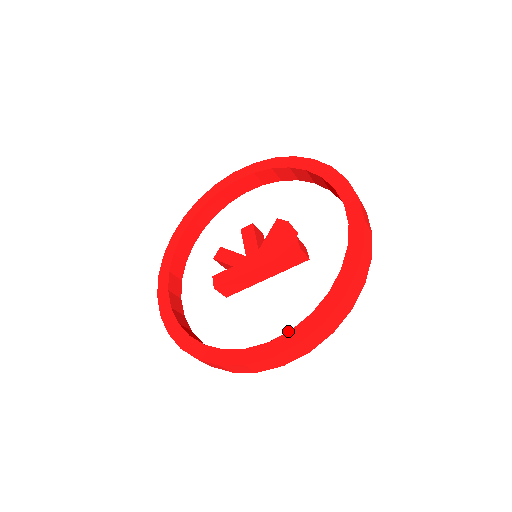
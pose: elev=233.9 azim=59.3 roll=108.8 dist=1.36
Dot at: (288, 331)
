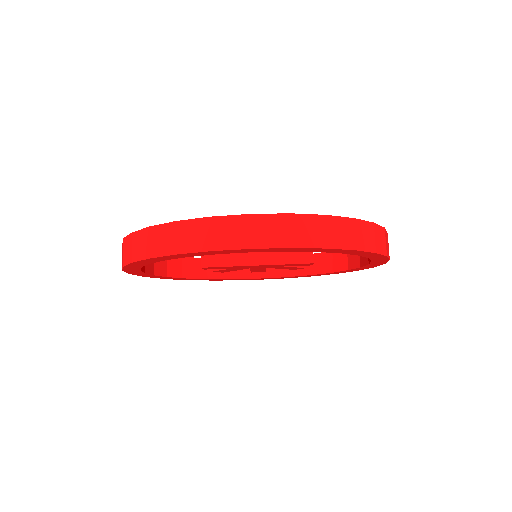
Dot at: occluded
